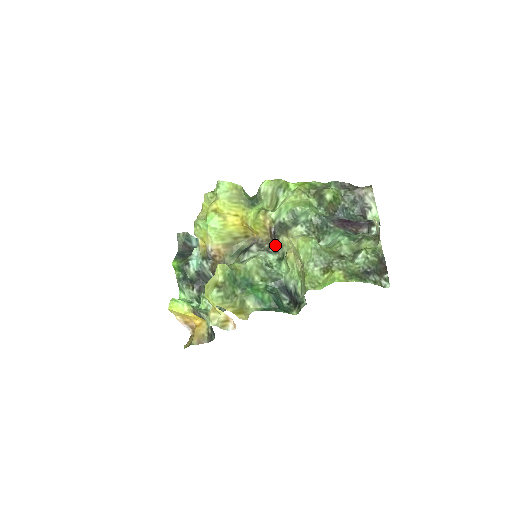
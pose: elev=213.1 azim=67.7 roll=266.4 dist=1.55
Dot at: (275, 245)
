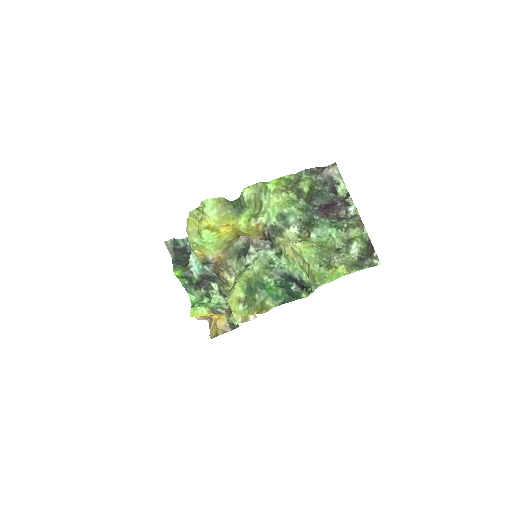
Dot at: (269, 241)
